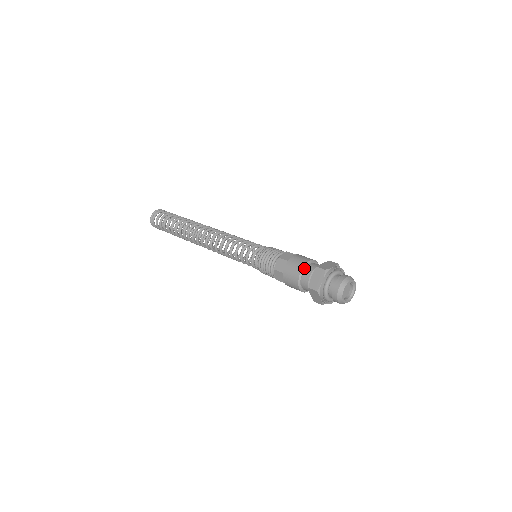
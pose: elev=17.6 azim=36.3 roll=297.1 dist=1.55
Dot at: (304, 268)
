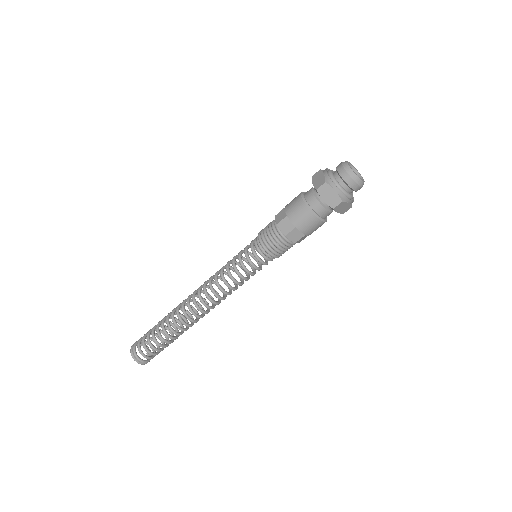
Dot at: (302, 193)
